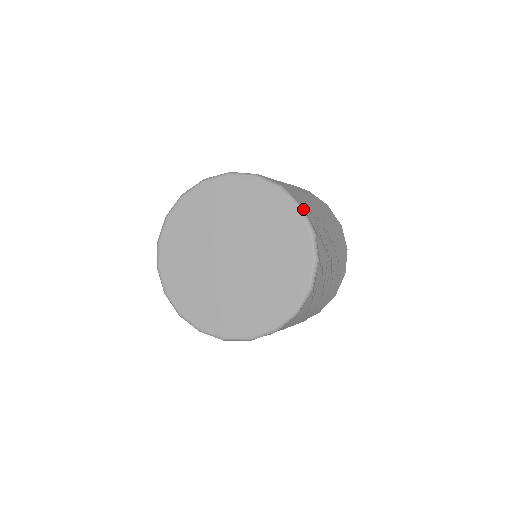
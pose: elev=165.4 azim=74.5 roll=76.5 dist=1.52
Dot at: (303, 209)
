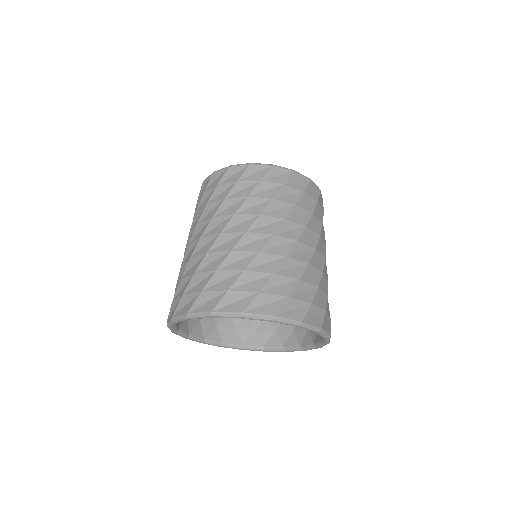
Dot at: occluded
